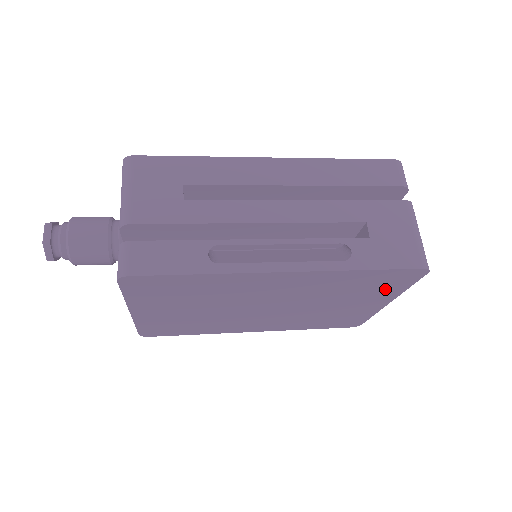
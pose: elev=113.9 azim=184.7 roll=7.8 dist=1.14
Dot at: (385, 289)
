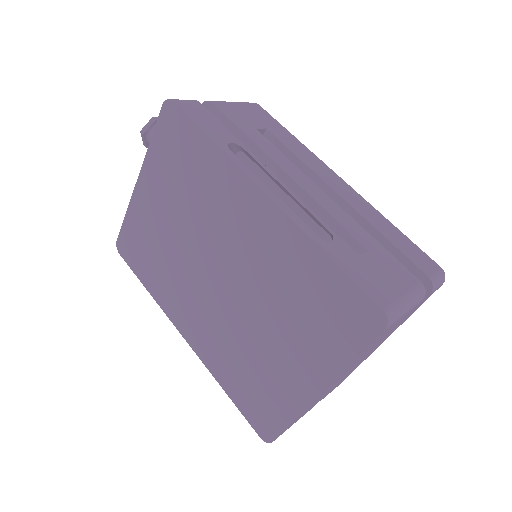
Dot at: (329, 339)
